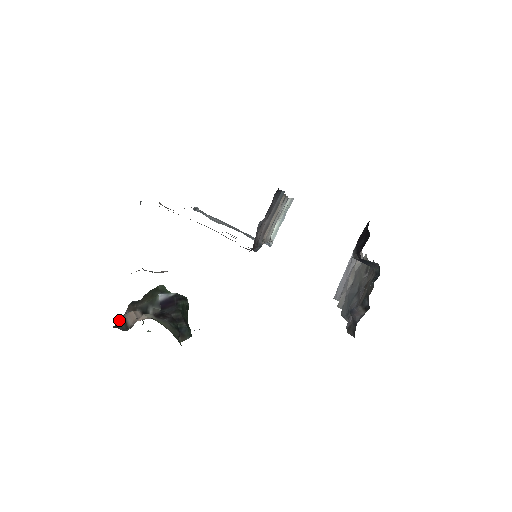
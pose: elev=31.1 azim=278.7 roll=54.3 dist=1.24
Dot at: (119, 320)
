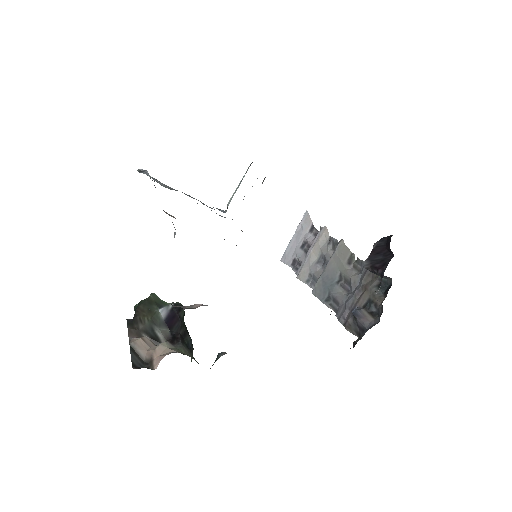
Dot at: occluded
